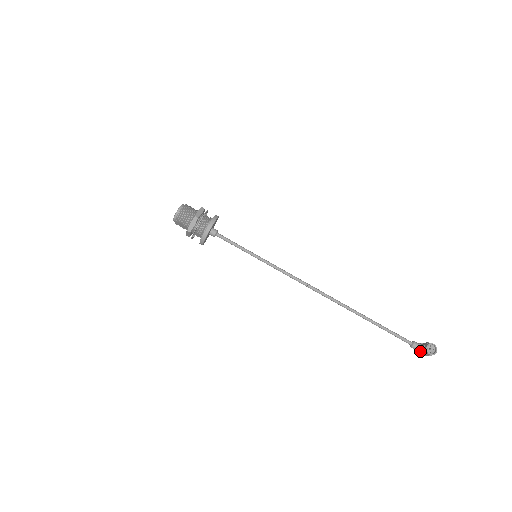
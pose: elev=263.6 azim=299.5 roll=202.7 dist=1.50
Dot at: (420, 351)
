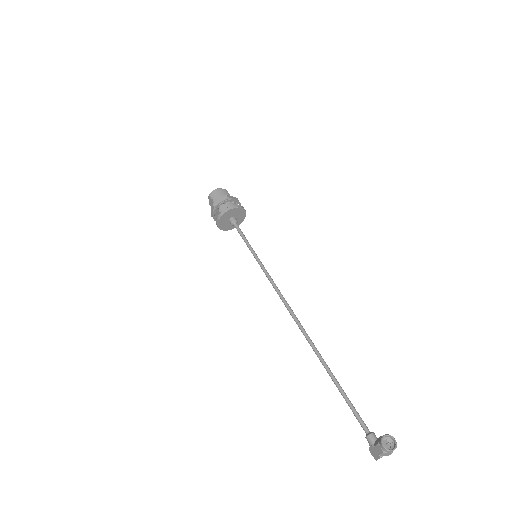
Dot at: (374, 444)
